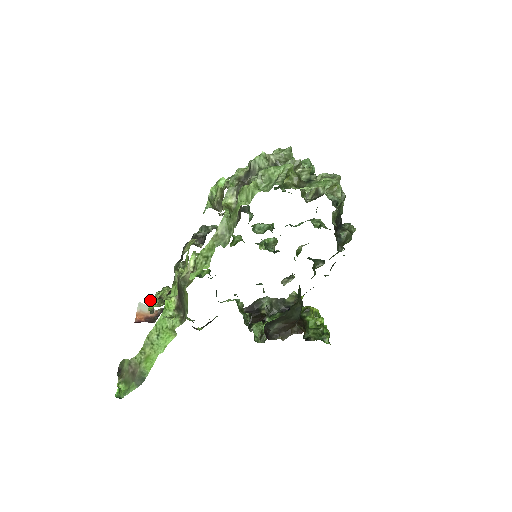
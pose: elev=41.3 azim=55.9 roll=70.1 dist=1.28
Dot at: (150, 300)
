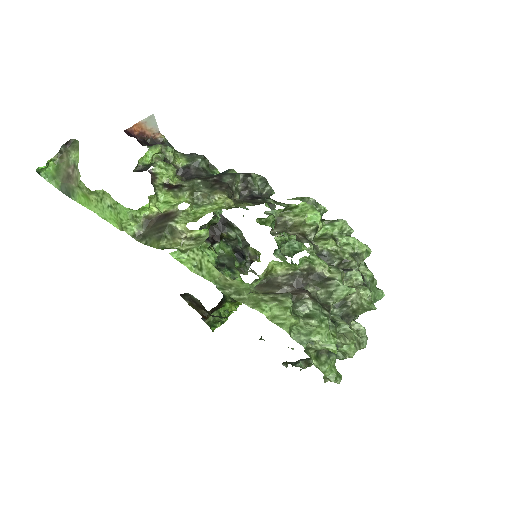
Dot at: (154, 148)
